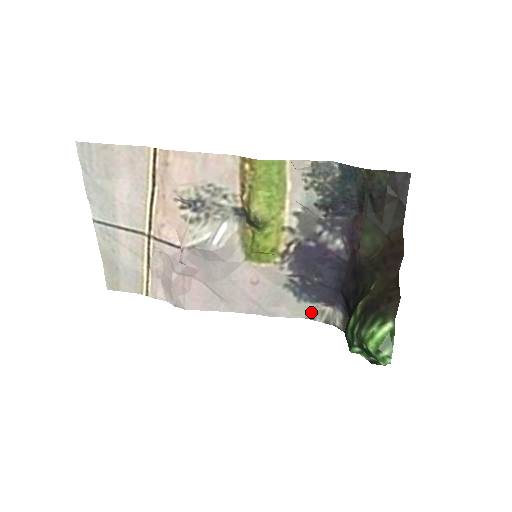
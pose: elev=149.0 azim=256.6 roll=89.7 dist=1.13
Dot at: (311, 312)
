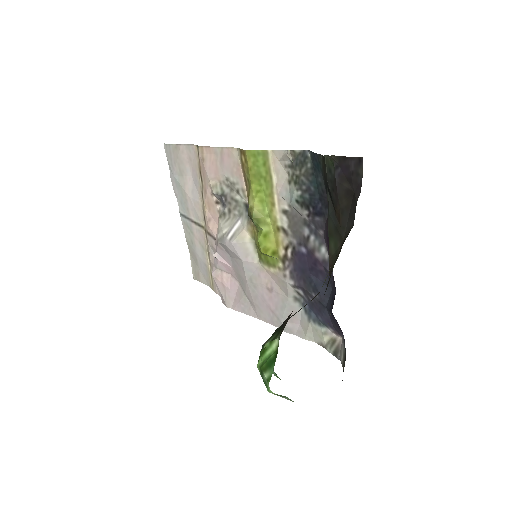
Dot at: (322, 338)
